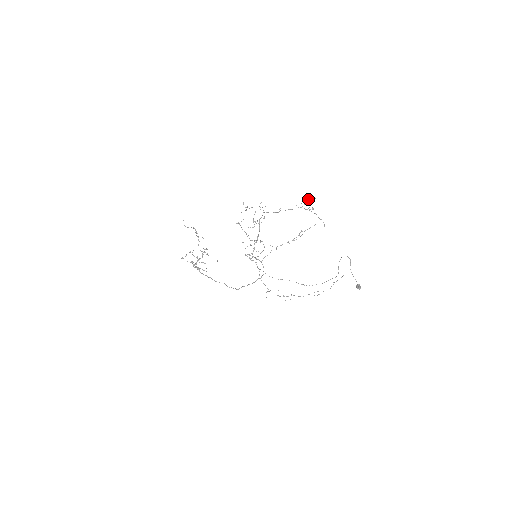
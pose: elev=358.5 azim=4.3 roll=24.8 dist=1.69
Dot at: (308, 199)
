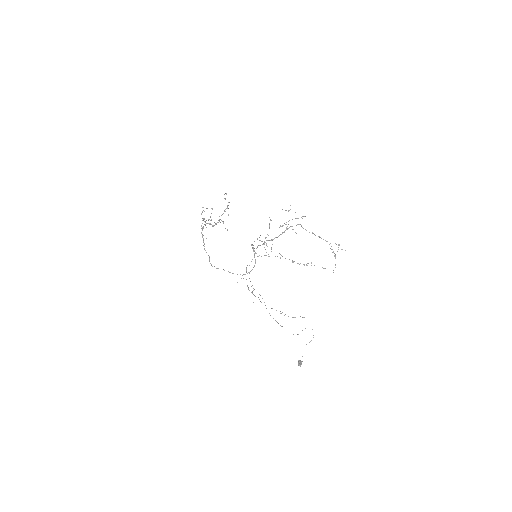
Dot at: (339, 244)
